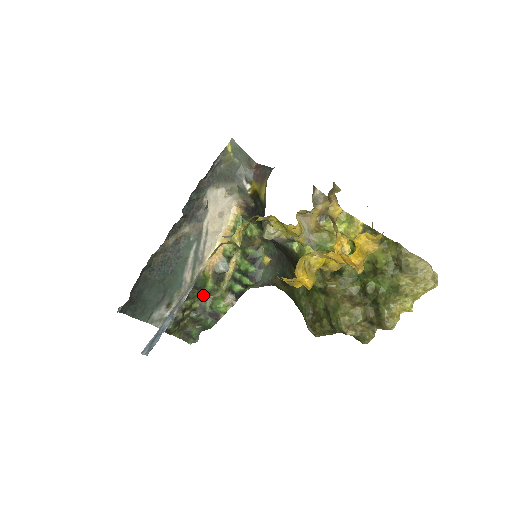
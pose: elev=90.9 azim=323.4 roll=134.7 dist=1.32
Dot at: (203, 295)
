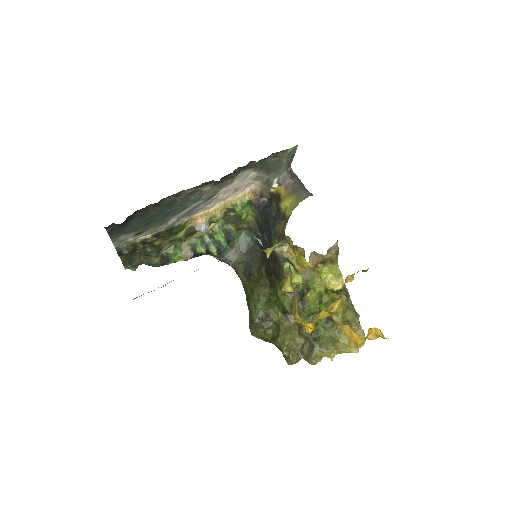
Dot at: (169, 238)
